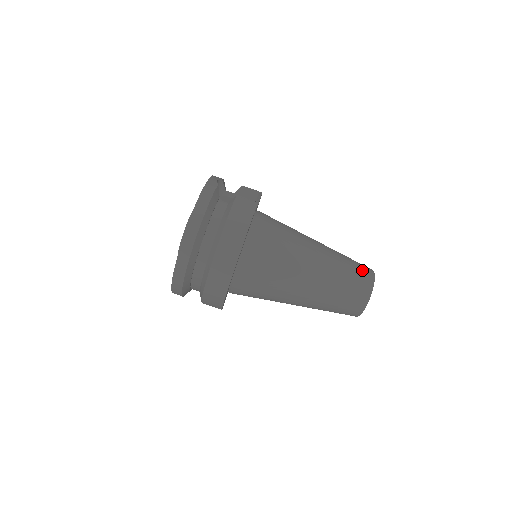
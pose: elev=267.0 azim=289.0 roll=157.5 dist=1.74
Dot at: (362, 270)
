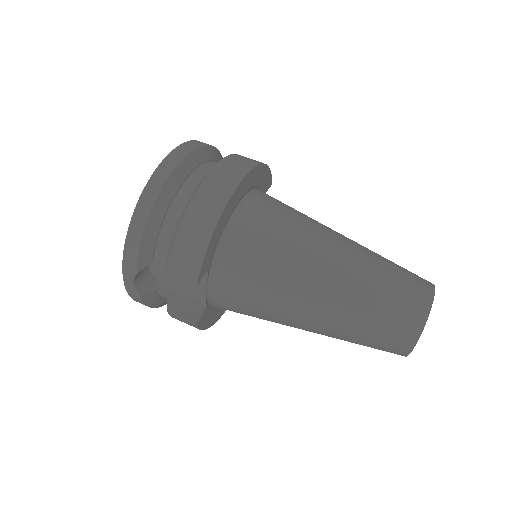
Dot at: occluded
